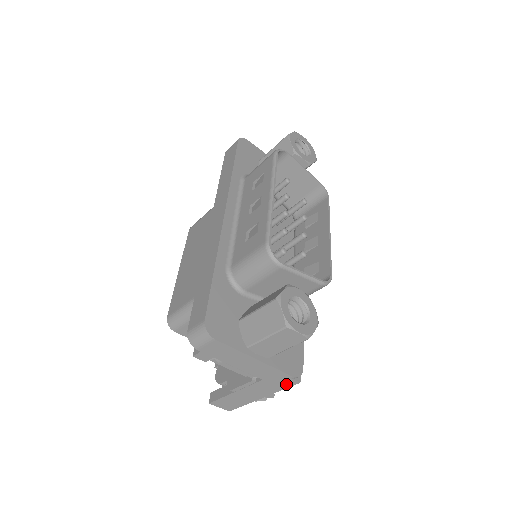
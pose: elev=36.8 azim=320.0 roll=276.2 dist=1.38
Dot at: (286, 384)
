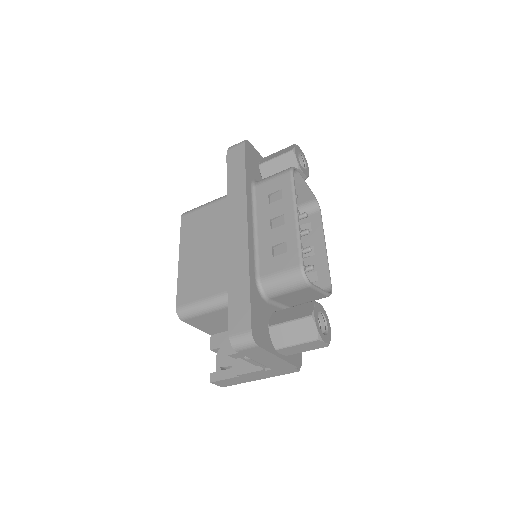
Dot at: (288, 372)
